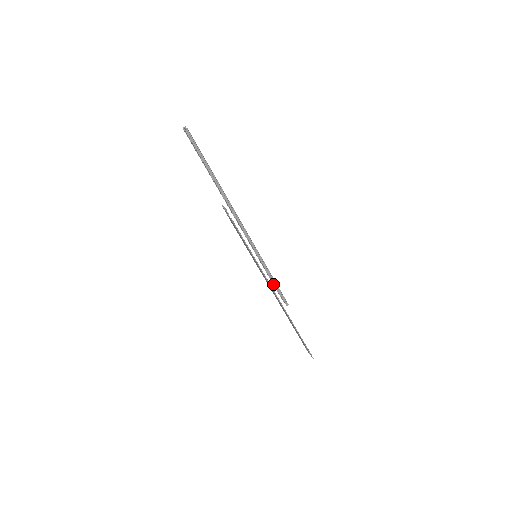
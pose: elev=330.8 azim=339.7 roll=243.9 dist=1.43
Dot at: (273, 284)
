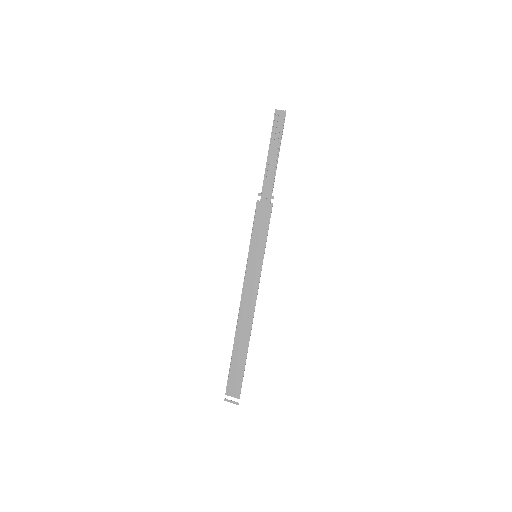
Dot at: (245, 297)
